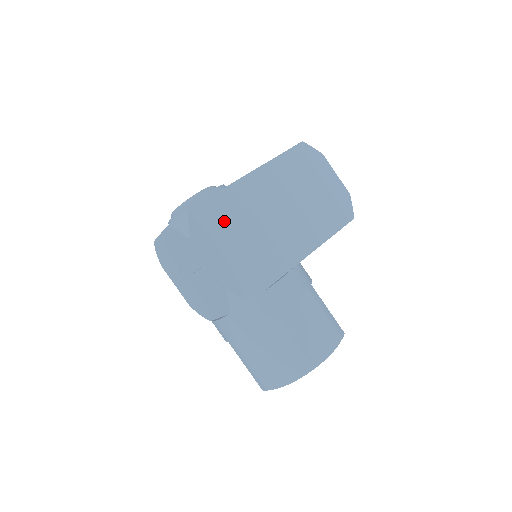
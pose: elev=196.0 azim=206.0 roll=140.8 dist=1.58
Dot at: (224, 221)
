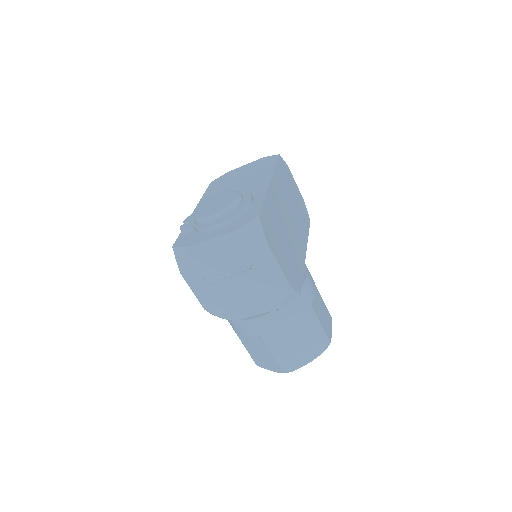
Dot at: (274, 225)
